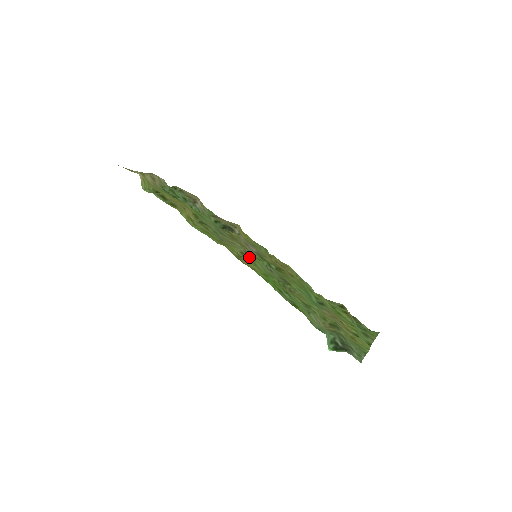
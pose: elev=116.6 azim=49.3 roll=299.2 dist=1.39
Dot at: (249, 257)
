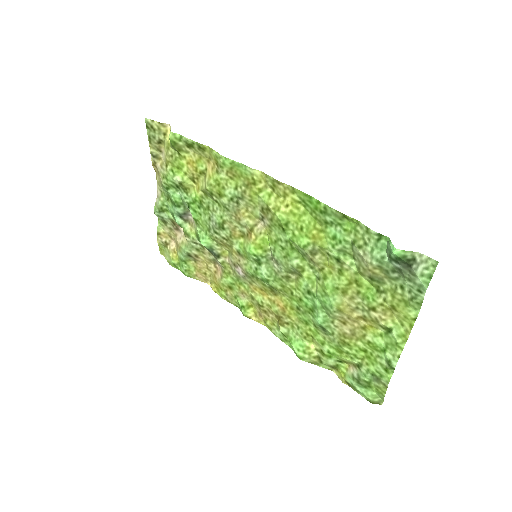
Dot at: (267, 220)
